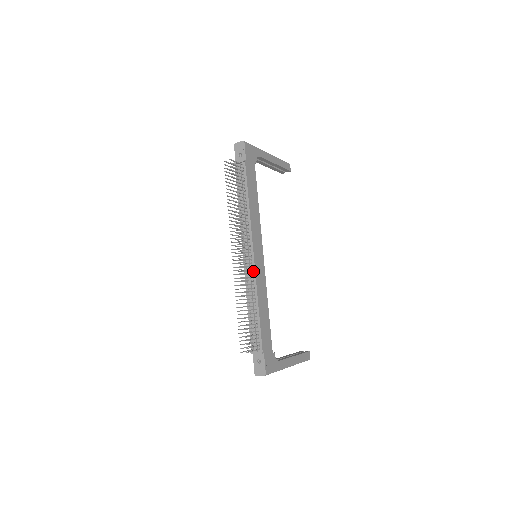
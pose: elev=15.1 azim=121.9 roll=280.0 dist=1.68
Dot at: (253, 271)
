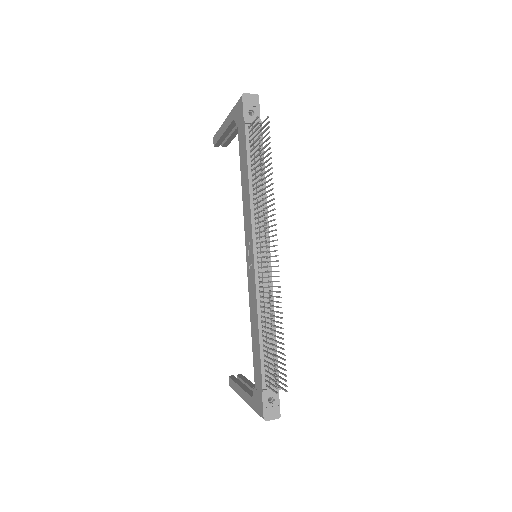
Dot at: occluded
